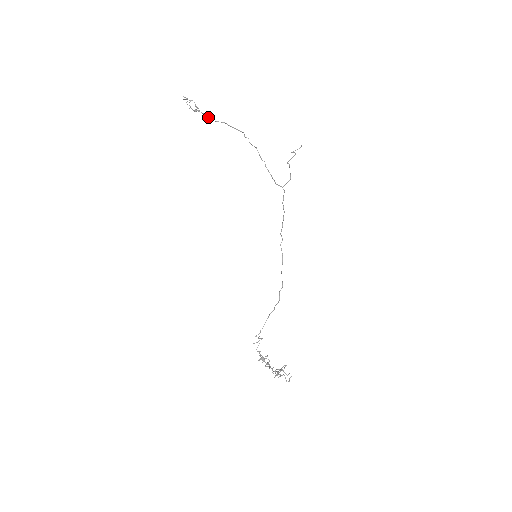
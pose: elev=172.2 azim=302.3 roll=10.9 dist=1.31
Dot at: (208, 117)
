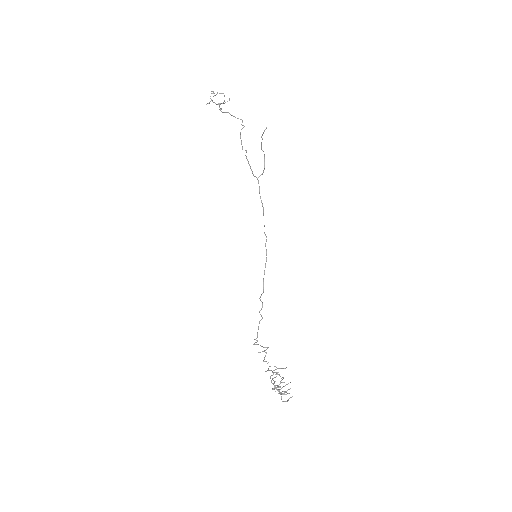
Dot at: (220, 109)
